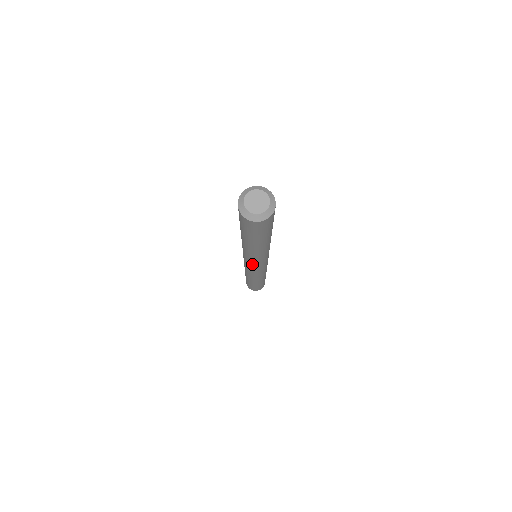
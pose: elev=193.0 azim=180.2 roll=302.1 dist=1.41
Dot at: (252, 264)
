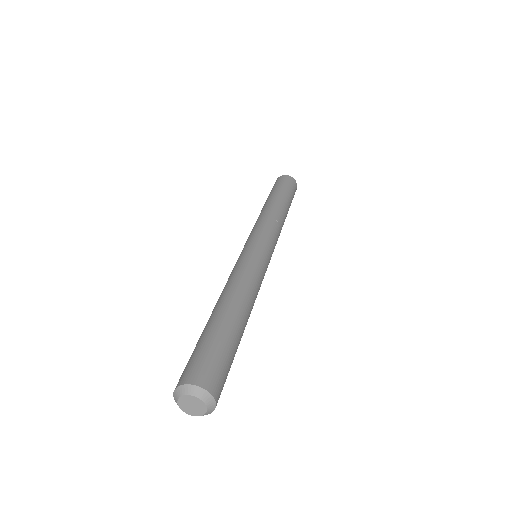
Dot at: occluded
